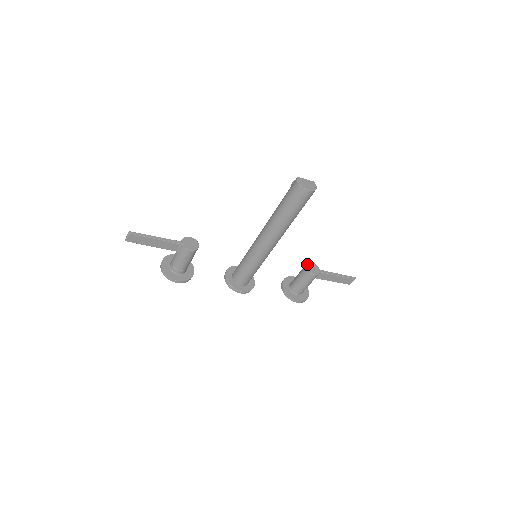
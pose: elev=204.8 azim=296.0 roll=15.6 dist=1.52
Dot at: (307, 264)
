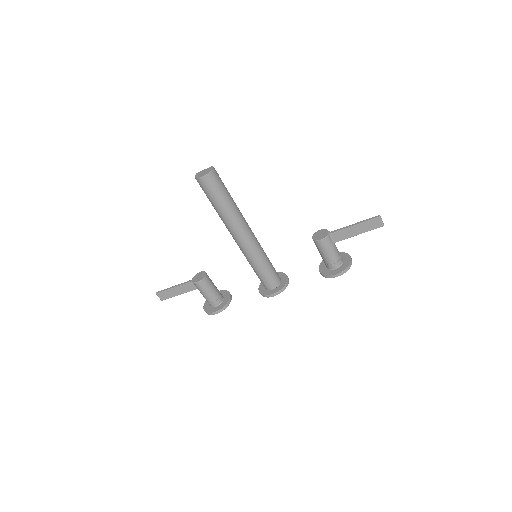
Dot at: (313, 234)
